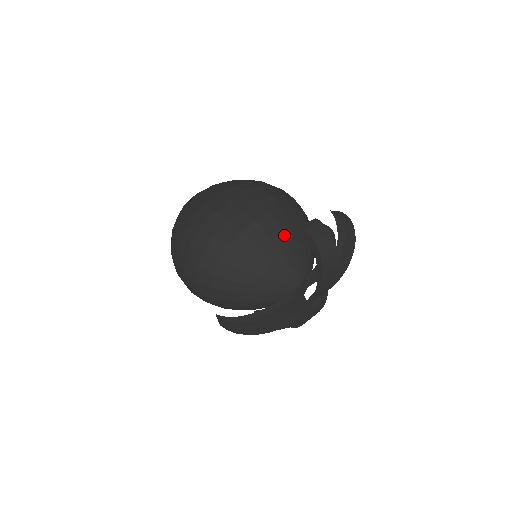
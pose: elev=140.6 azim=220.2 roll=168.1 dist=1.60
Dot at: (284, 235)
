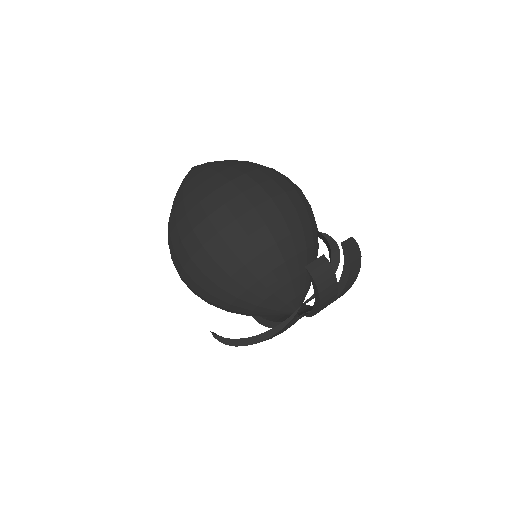
Dot at: (288, 268)
